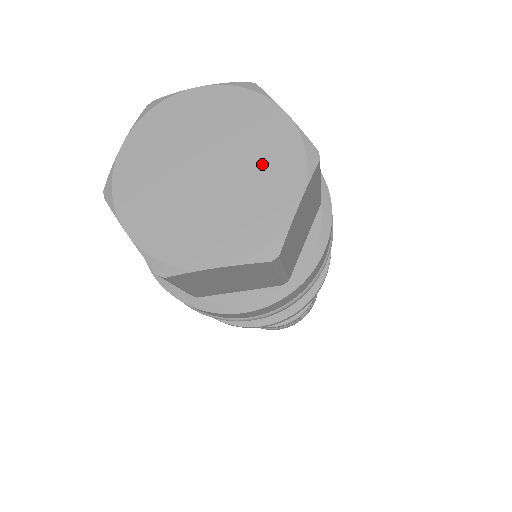
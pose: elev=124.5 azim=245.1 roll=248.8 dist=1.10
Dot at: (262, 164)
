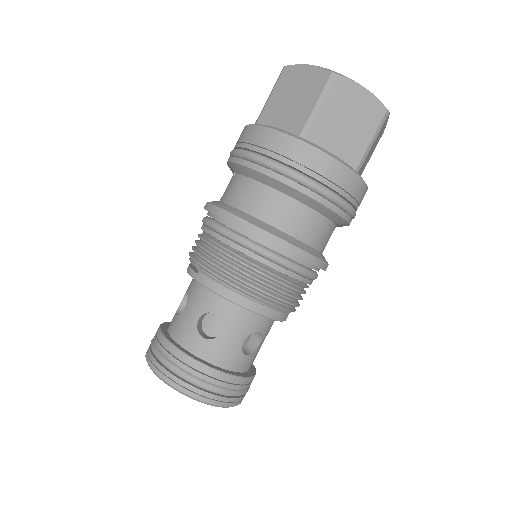
Dot at: occluded
